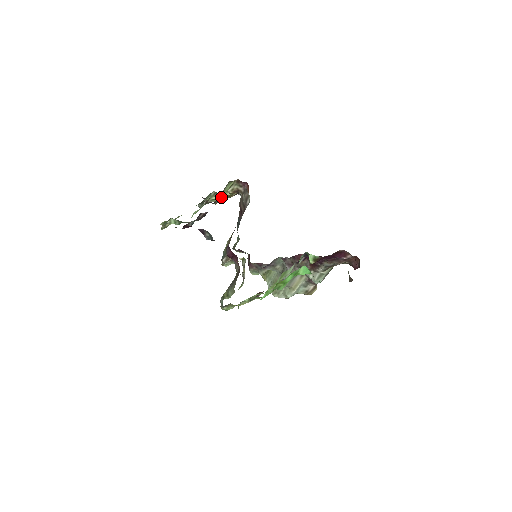
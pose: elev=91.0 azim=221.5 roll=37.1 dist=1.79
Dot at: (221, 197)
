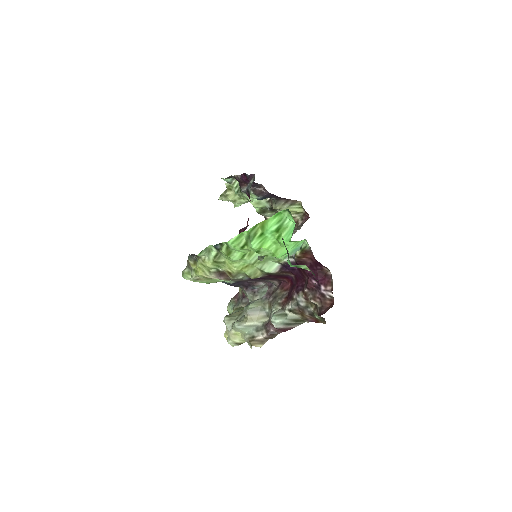
Dot at: (283, 208)
